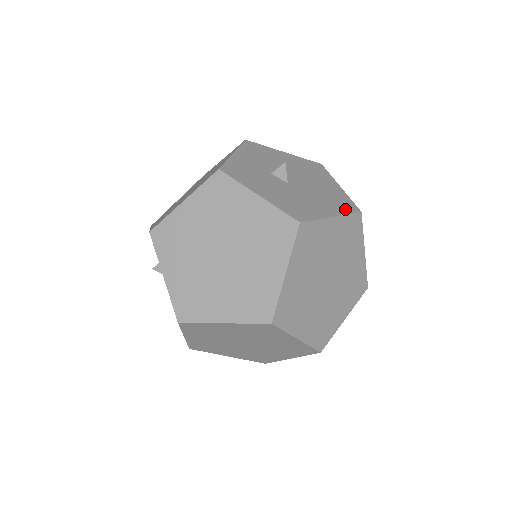
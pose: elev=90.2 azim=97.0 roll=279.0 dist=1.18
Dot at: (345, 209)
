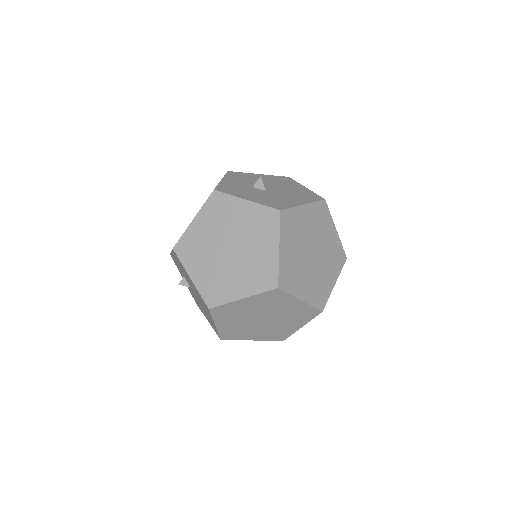
Dot at: (312, 199)
